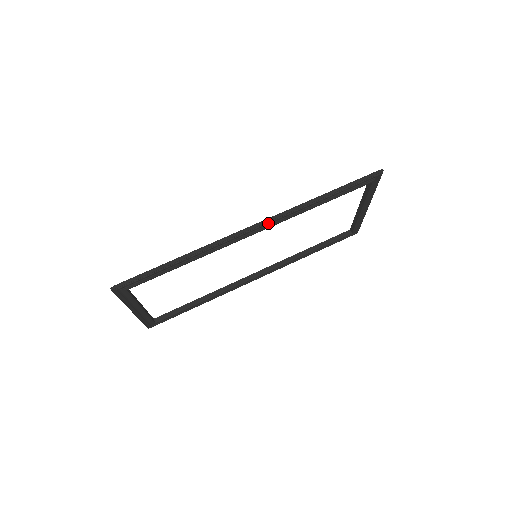
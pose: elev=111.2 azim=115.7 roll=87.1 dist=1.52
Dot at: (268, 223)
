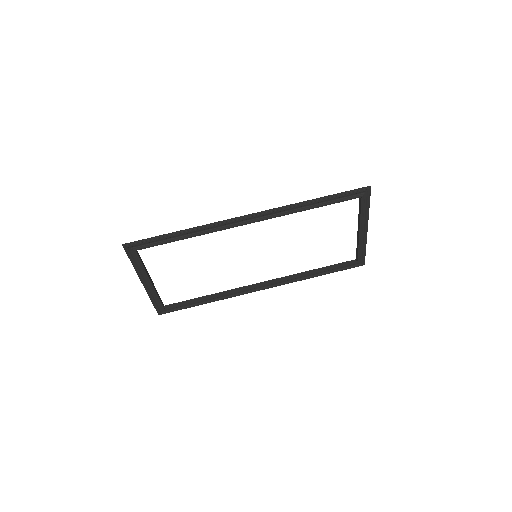
Dot at: (261, 215)
